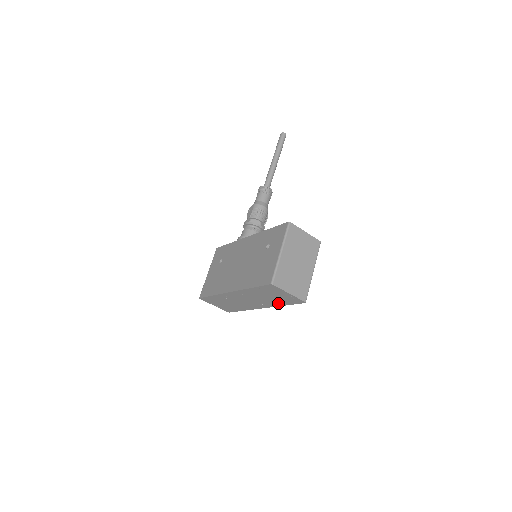
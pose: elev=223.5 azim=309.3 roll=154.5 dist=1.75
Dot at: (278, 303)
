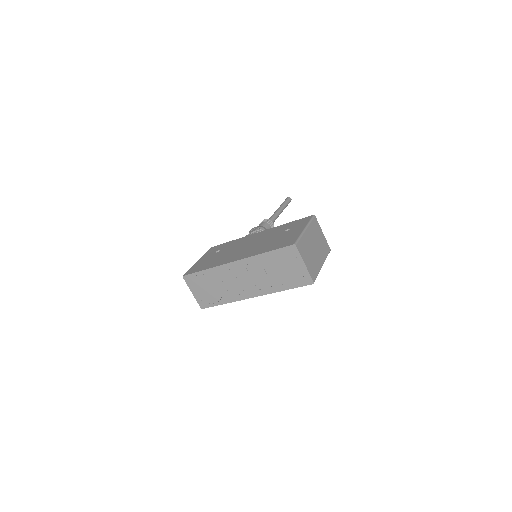
Dot at: (279, 285)
